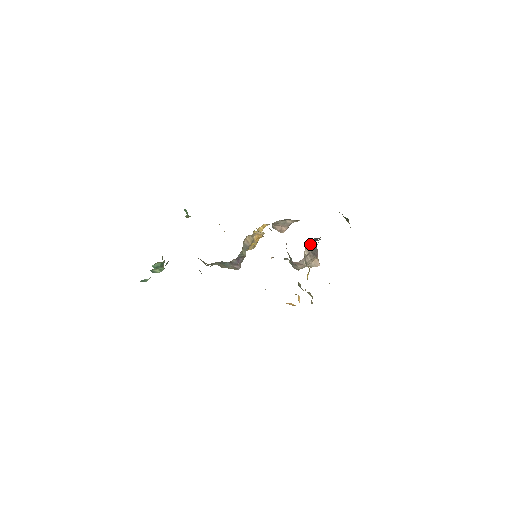
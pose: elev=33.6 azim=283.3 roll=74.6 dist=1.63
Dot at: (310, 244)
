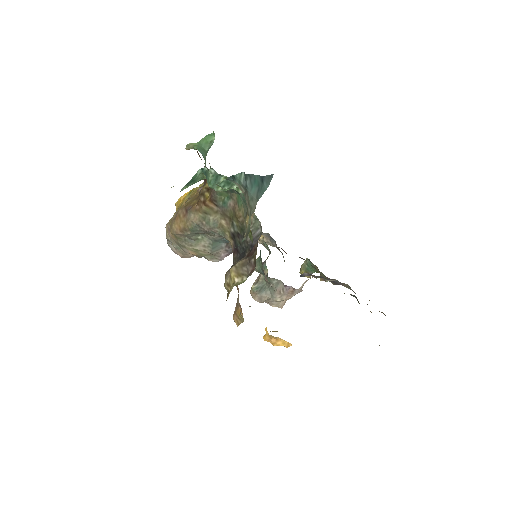
Dot at: occluded
